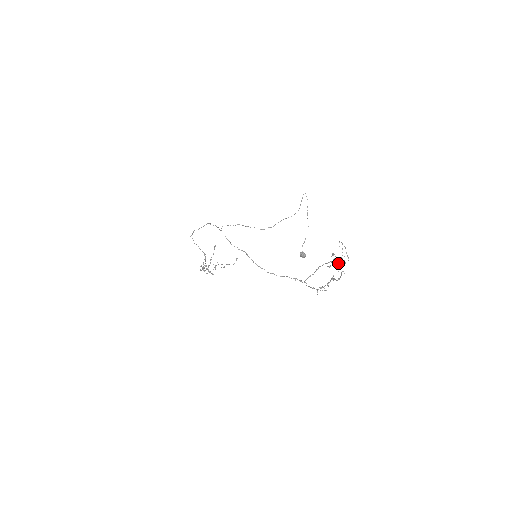
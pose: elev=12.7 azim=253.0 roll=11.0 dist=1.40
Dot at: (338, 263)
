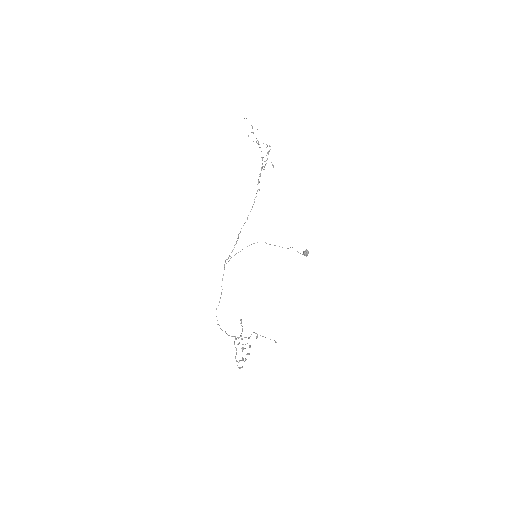
Dot at: (268, 152)
